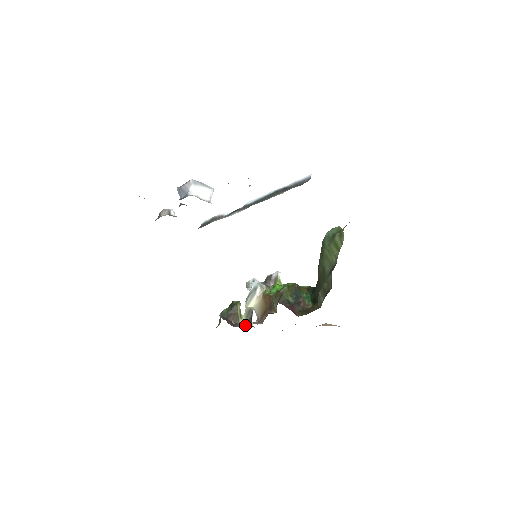
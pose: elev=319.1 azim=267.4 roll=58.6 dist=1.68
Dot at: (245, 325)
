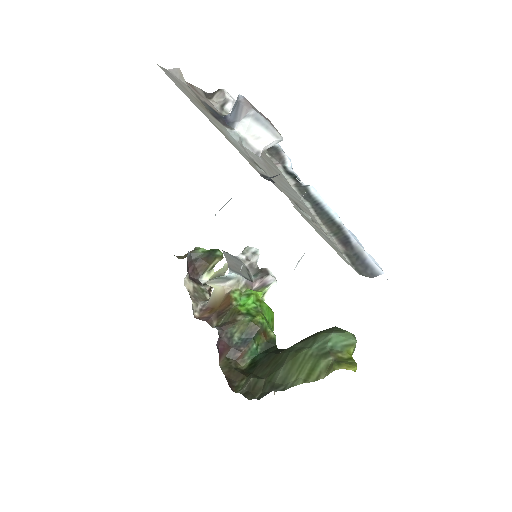
Dot at: (203, 284)
